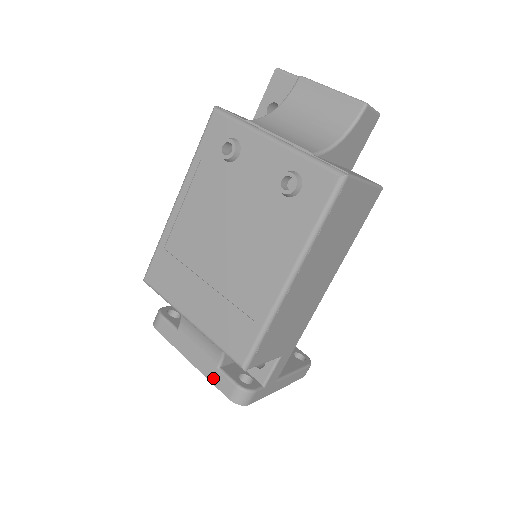
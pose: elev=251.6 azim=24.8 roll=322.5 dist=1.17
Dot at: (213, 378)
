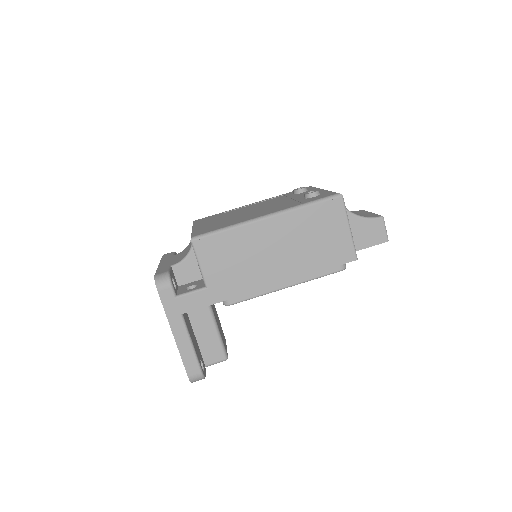
Dot at: (161, 269)
